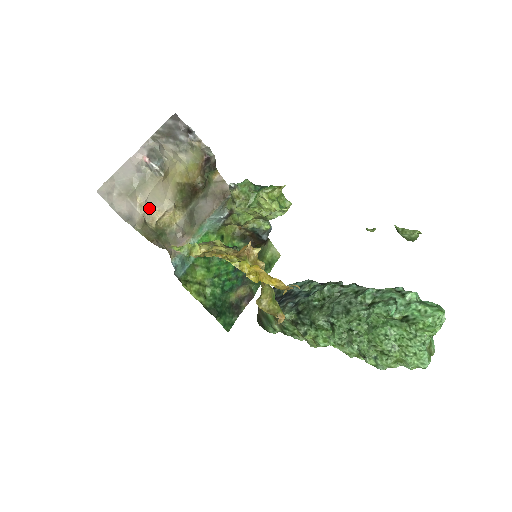
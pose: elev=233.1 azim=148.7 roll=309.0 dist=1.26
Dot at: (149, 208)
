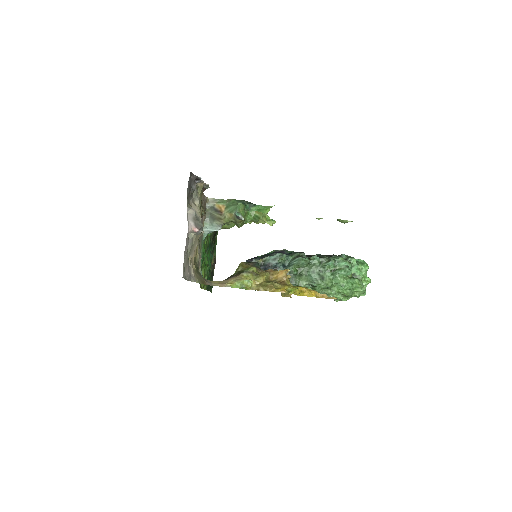
Dot at: occluded
